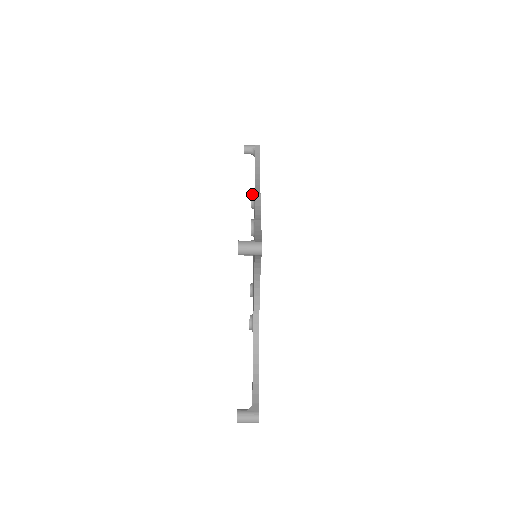
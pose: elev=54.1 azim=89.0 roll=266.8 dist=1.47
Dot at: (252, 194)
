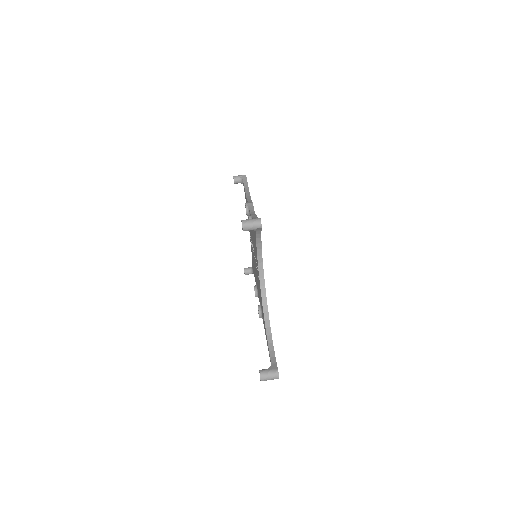
Dot at: (246, 203)
